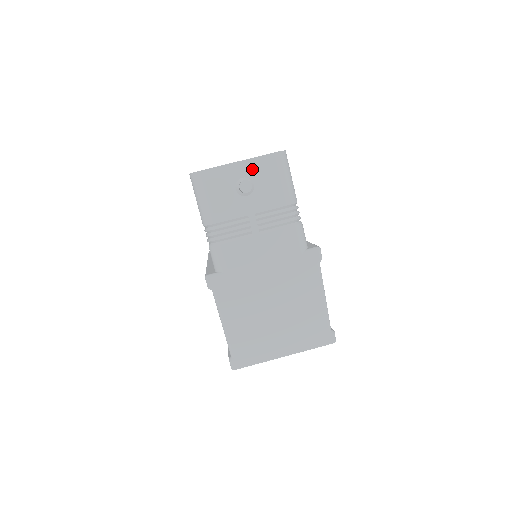
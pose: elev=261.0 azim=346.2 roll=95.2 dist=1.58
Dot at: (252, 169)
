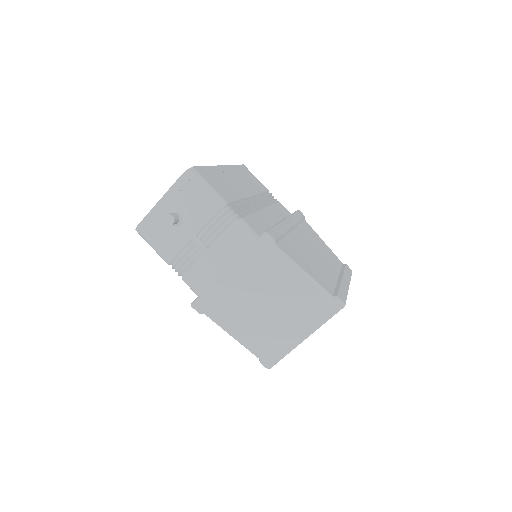
Dot at: (172, 200)
